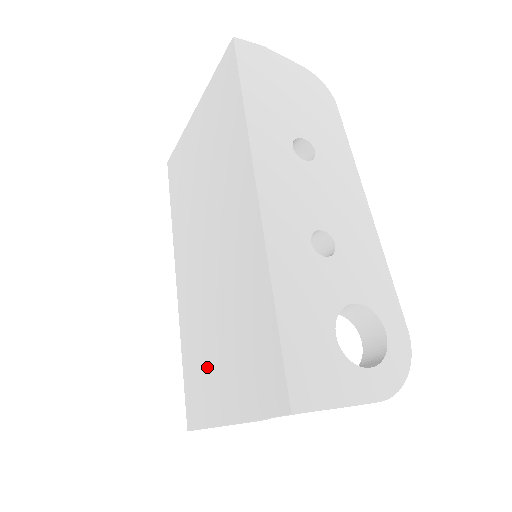
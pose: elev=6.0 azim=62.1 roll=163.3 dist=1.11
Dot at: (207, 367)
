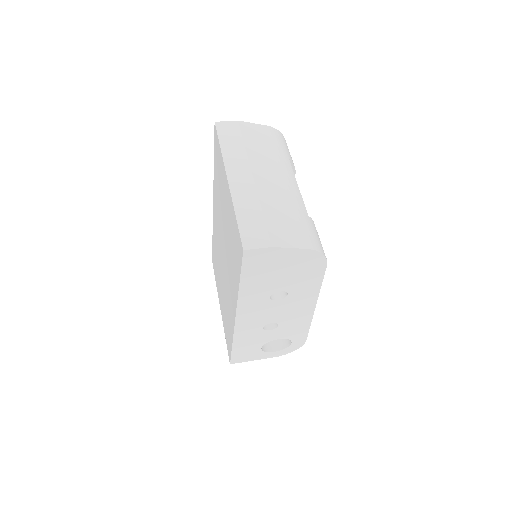
Dot at: (218, 278)
